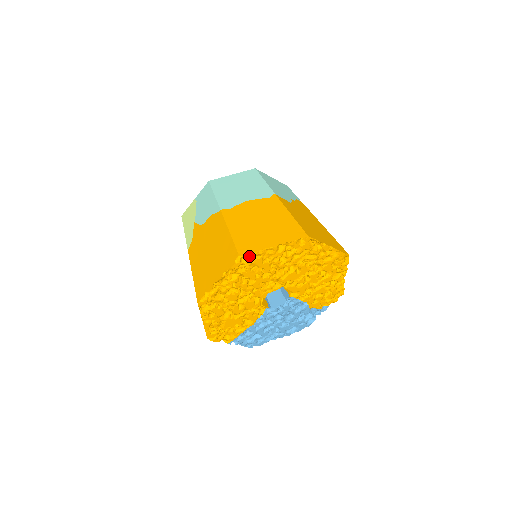
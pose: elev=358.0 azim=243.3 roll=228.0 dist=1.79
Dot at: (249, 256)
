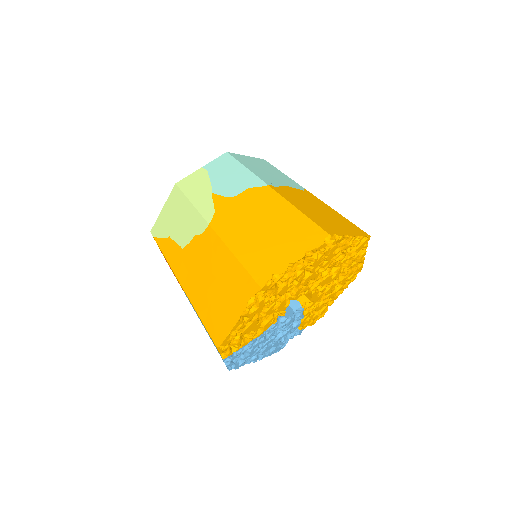
Dot at: (335, 239)
